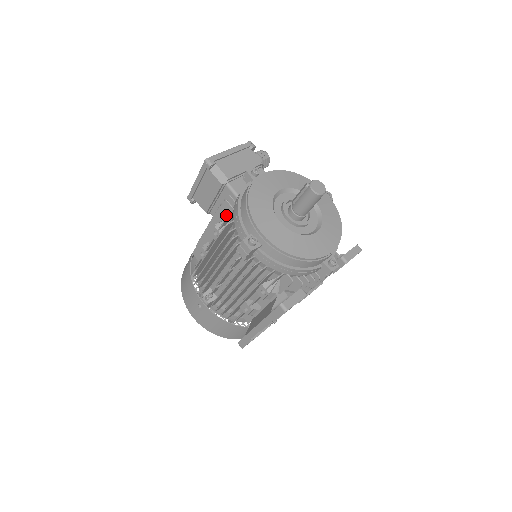
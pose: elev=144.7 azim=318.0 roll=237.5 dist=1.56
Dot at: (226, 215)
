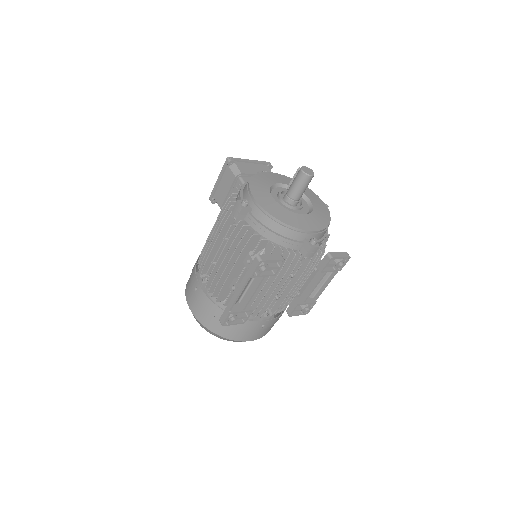
Dot at: occluded
